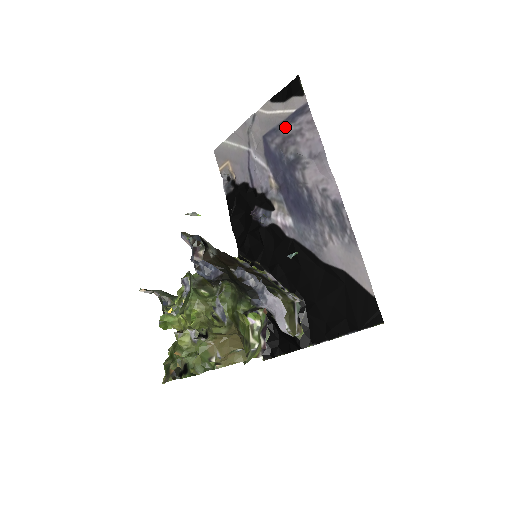
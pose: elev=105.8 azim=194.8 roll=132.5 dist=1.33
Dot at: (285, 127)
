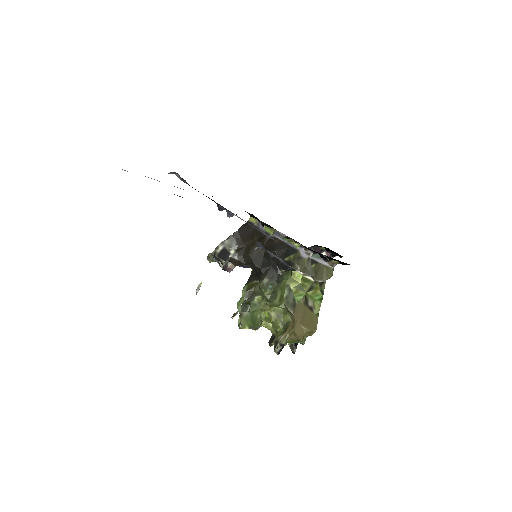
Dot at: occluded
